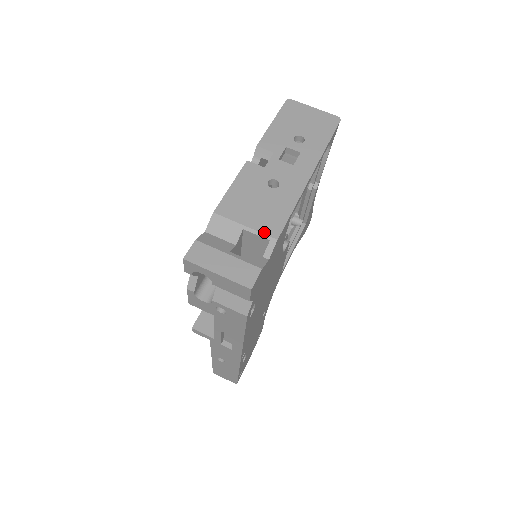
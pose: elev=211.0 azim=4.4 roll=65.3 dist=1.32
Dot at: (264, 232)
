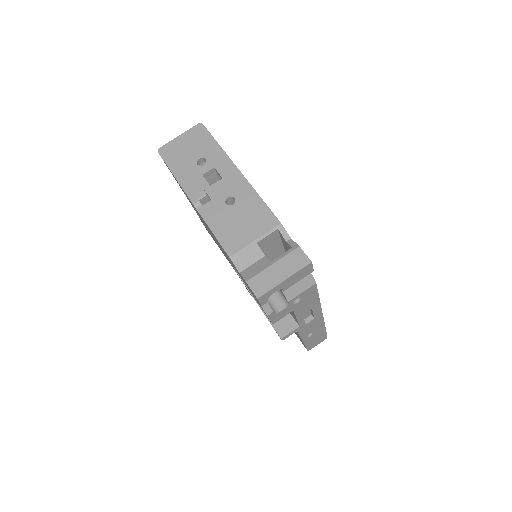
Dot at: (269, 229)
